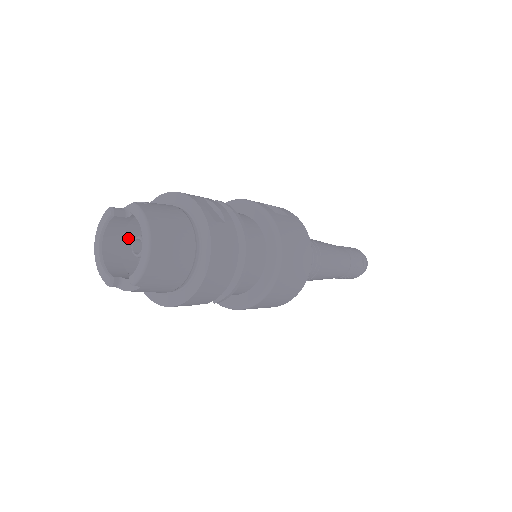
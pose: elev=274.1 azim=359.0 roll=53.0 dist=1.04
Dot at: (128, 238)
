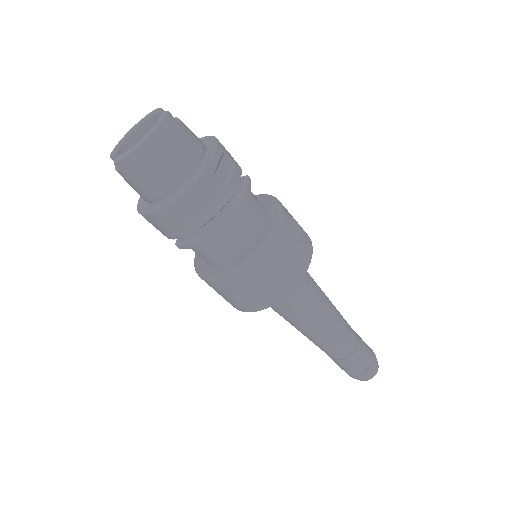
Dot at: occluded
